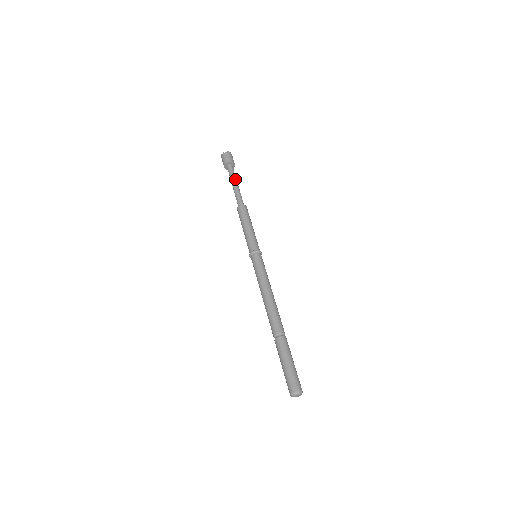
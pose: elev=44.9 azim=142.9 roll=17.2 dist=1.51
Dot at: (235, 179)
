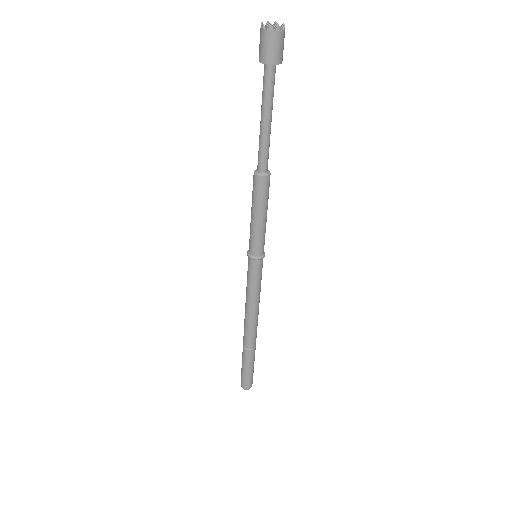
Dot at: occluded
